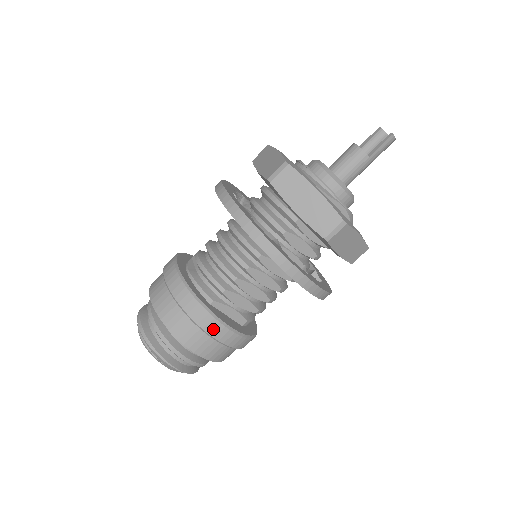
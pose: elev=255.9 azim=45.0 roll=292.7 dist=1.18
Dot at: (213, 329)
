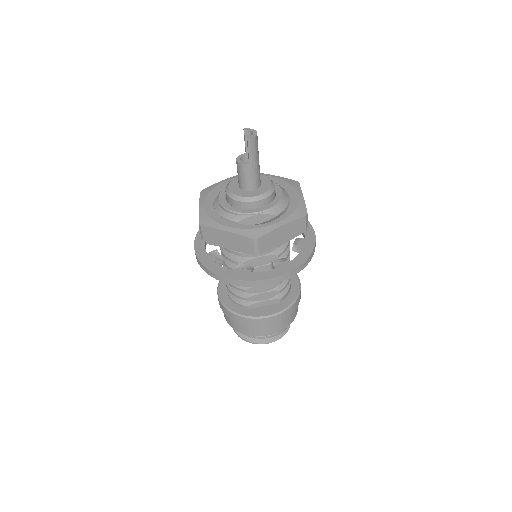
Dot at: (258, 323)
